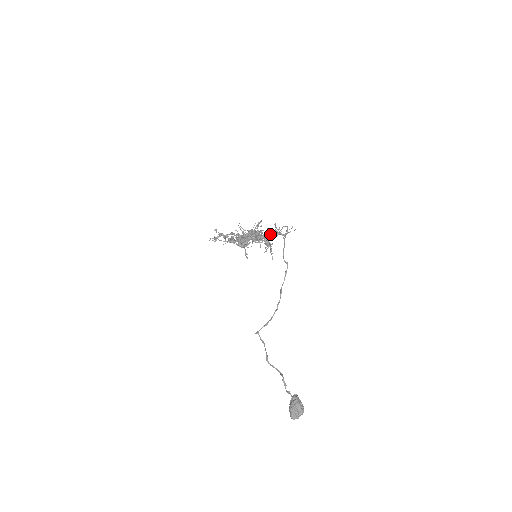
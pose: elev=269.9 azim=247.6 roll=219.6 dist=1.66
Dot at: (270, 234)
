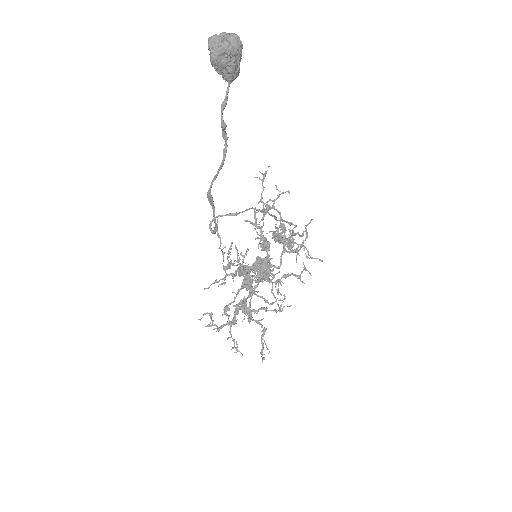
Dot at: (278, 197)
